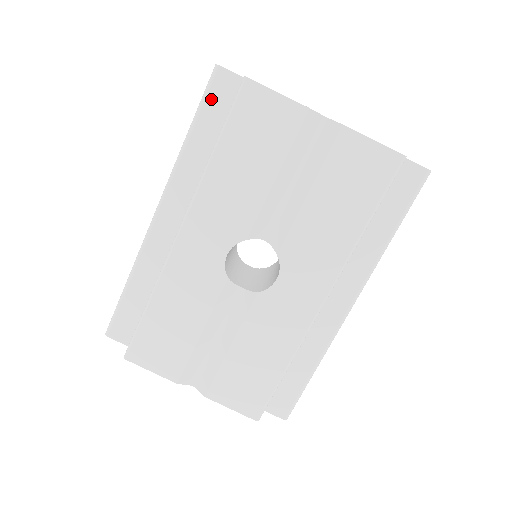
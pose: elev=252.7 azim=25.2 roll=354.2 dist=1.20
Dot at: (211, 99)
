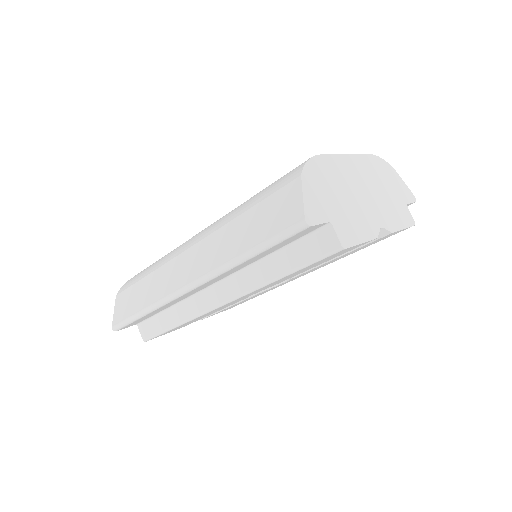
Dot at: (286, 241)
